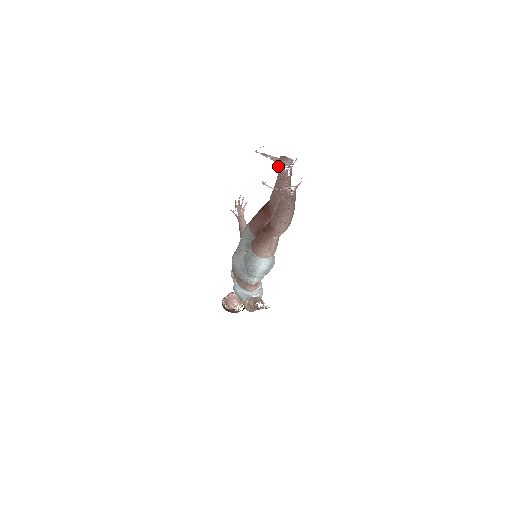
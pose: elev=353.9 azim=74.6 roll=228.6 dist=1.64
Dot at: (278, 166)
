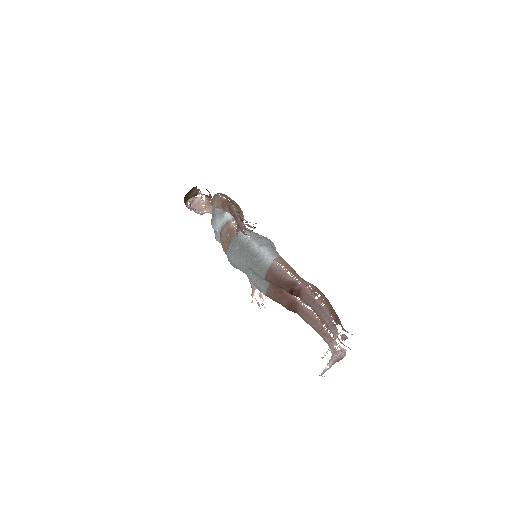
Dot at: (333, 337)
